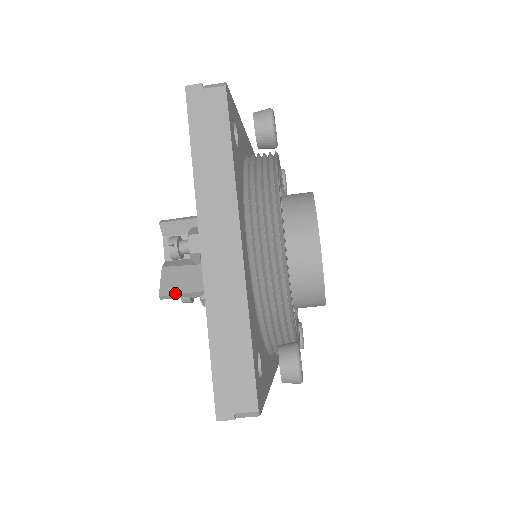
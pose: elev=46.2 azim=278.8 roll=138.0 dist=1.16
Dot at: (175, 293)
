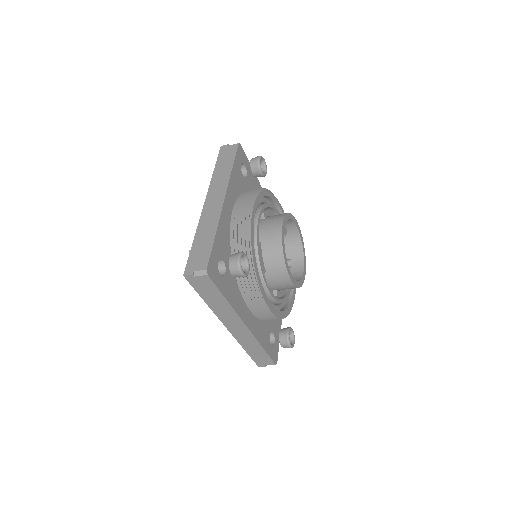
Dot at: occluded
